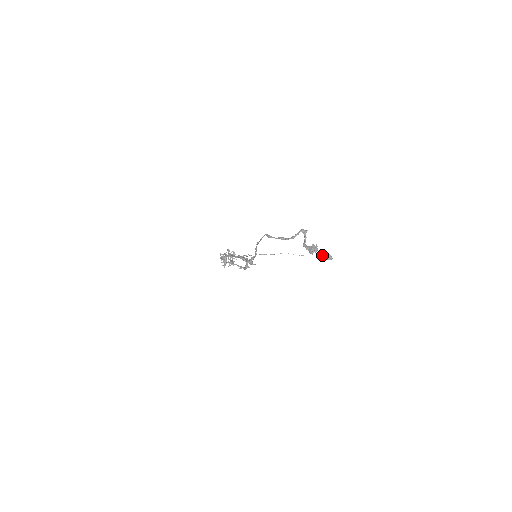
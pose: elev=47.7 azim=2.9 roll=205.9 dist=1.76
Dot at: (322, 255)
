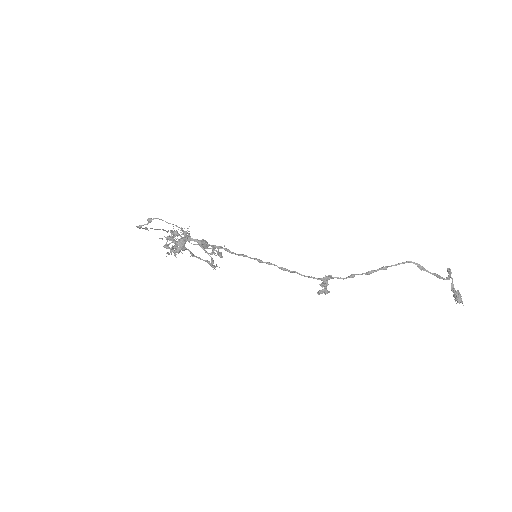
Dot at: occluded
